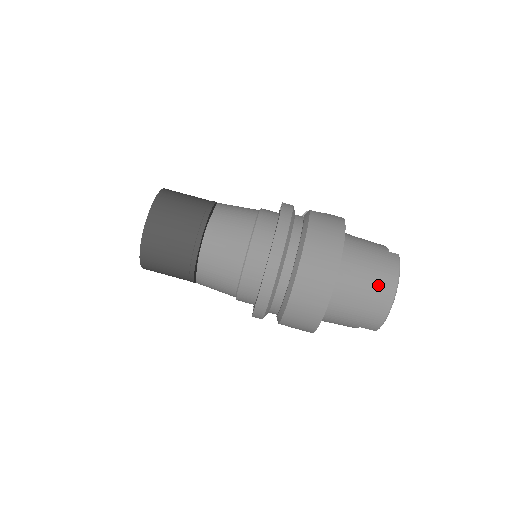
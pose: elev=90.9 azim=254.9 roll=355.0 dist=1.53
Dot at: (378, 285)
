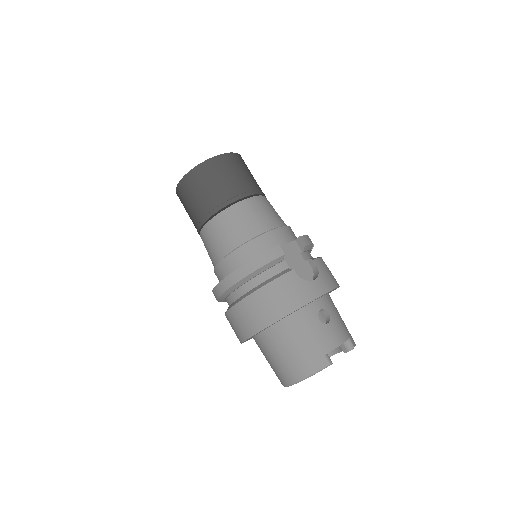
Dot at: (285, 367)
